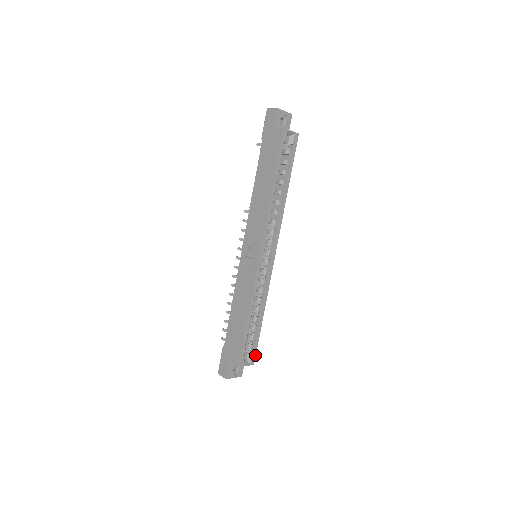
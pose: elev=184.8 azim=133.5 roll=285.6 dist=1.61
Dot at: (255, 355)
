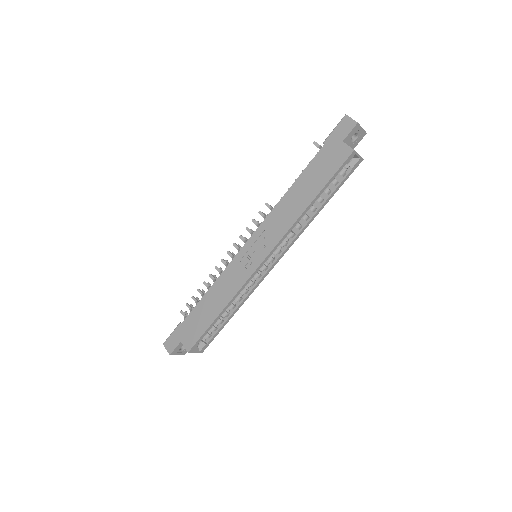
Dot at: (208, 345)
